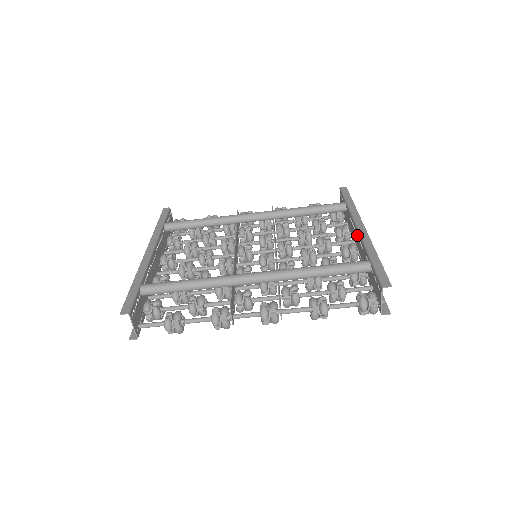
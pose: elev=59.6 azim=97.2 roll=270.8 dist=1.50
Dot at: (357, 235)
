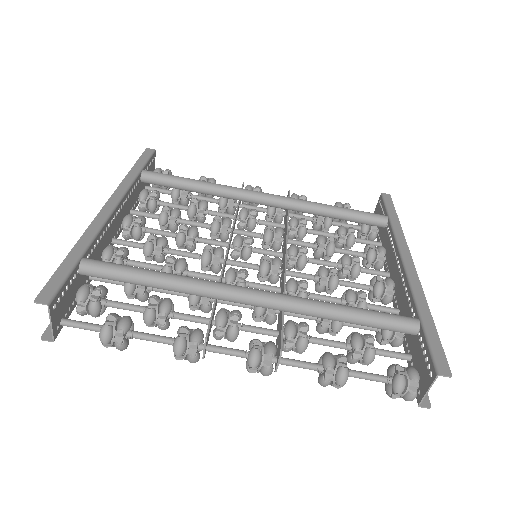
Dot at: (400, 270)
